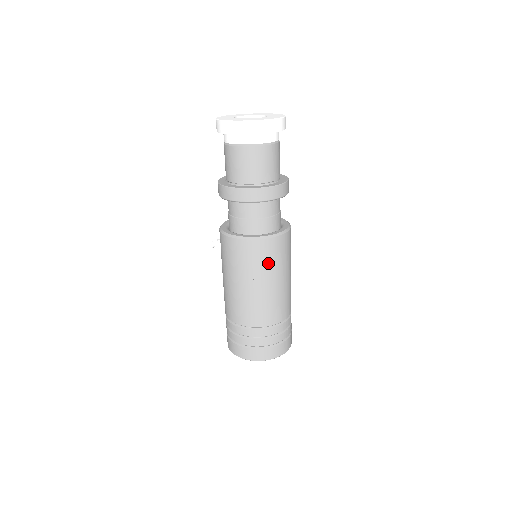
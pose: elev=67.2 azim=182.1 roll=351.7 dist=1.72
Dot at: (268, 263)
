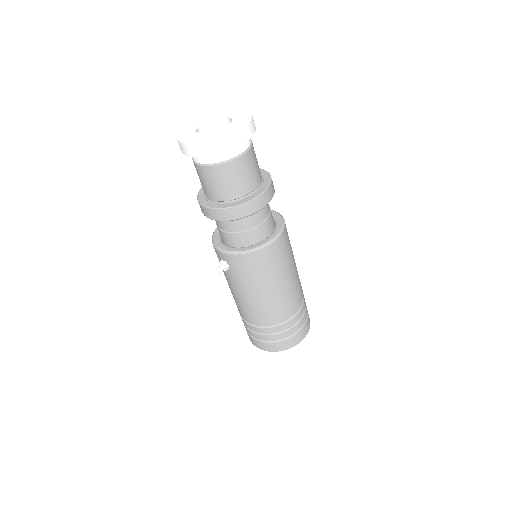
Dot at: (285, 257)
